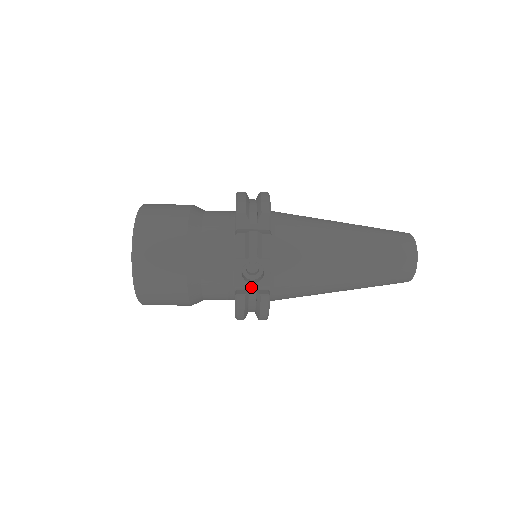
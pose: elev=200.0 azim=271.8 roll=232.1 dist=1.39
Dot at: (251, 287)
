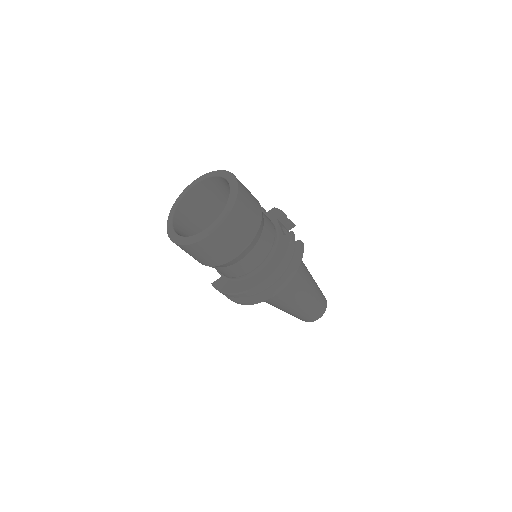
Dot at: occluded
